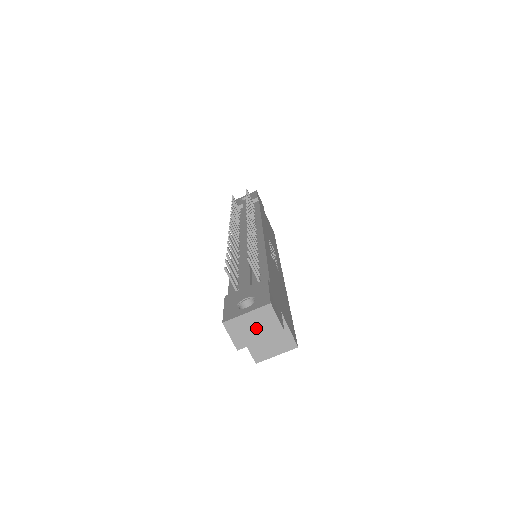
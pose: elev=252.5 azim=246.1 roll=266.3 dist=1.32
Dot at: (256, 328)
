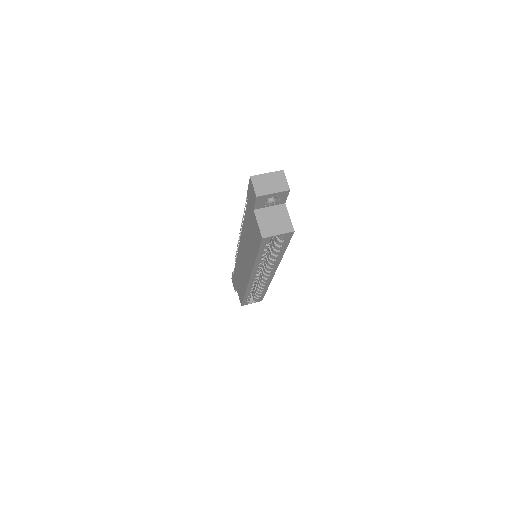
Dot at: (272, 184)
